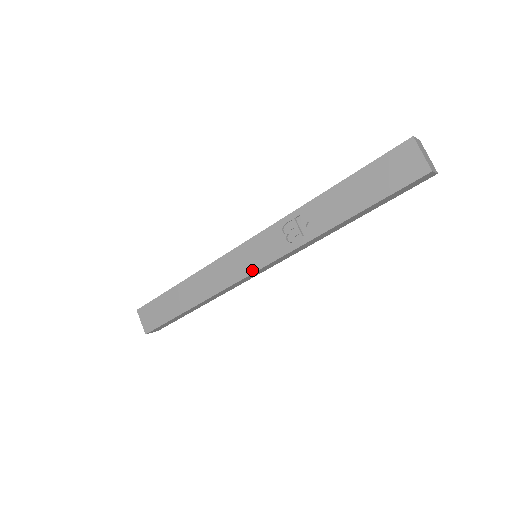
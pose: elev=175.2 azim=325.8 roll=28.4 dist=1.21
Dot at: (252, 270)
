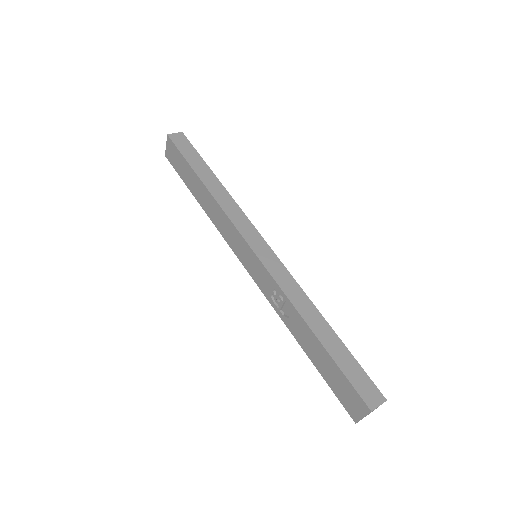
Dot at: (243, 263)
